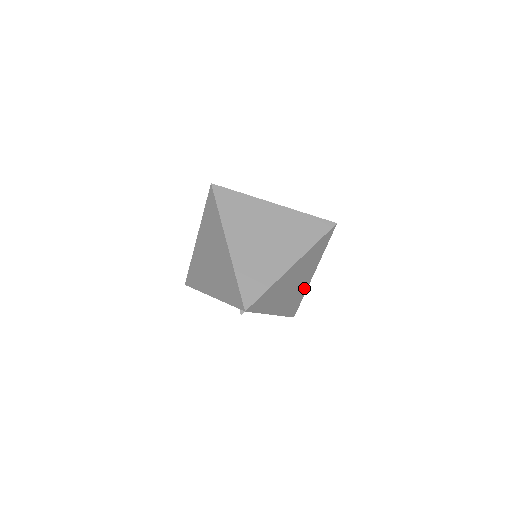
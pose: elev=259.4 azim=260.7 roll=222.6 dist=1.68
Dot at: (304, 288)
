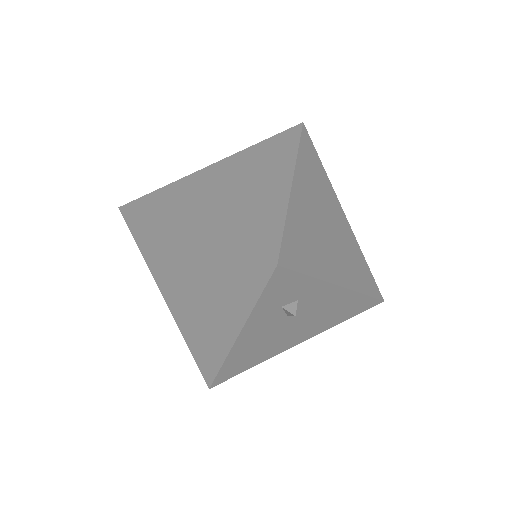
Dot at: (351, 240)
